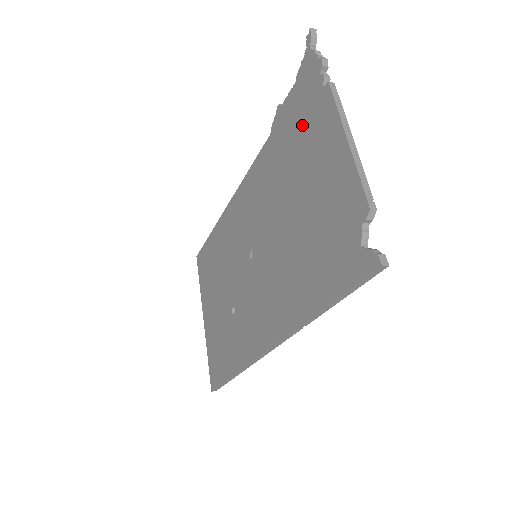
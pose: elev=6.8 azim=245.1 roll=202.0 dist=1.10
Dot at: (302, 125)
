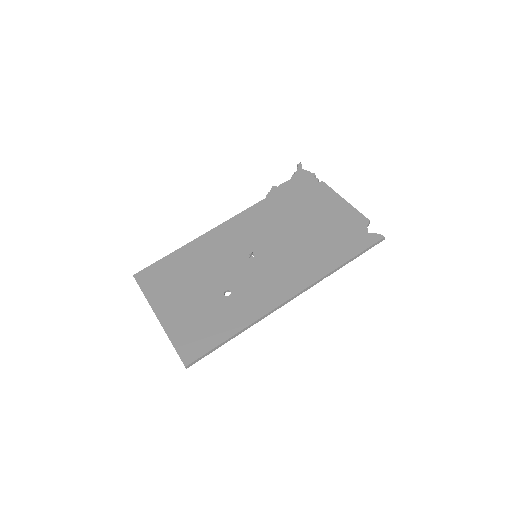
Dot at: (303, 194)
